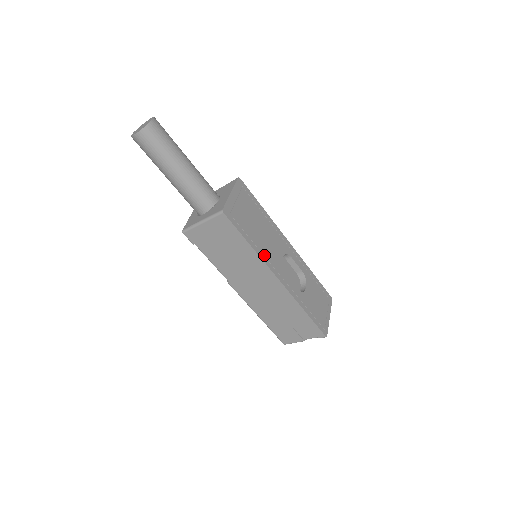
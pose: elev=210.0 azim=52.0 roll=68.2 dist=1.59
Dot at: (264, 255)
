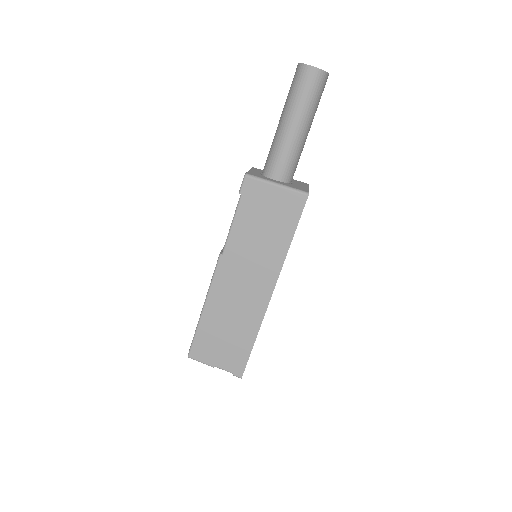
Dot at: occluded
